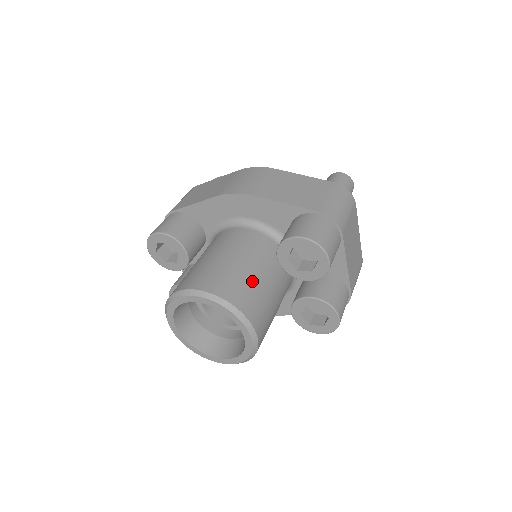
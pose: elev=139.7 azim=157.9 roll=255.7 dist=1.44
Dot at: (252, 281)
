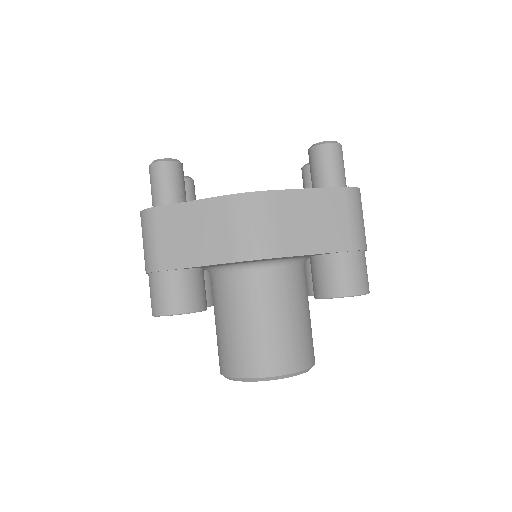
Dot at: (302, 331)
